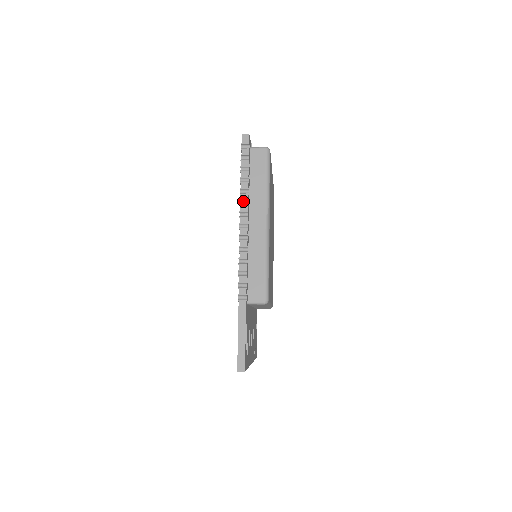
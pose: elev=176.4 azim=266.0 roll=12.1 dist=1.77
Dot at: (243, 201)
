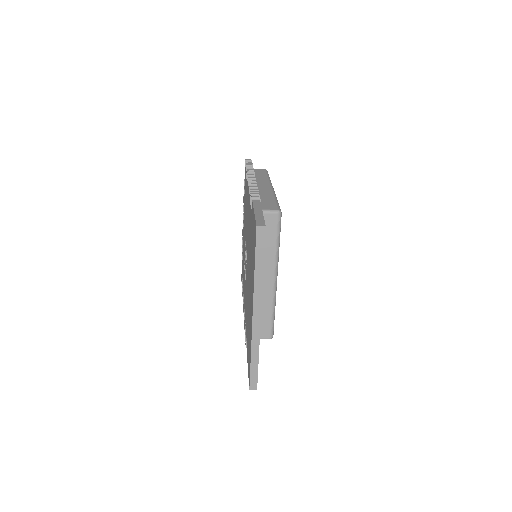
Dot at: (250, 173)
